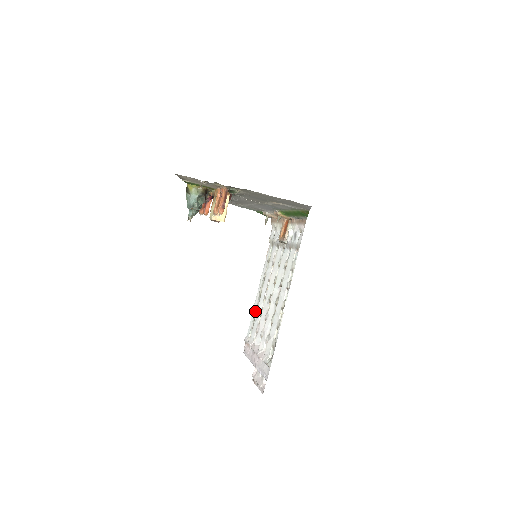
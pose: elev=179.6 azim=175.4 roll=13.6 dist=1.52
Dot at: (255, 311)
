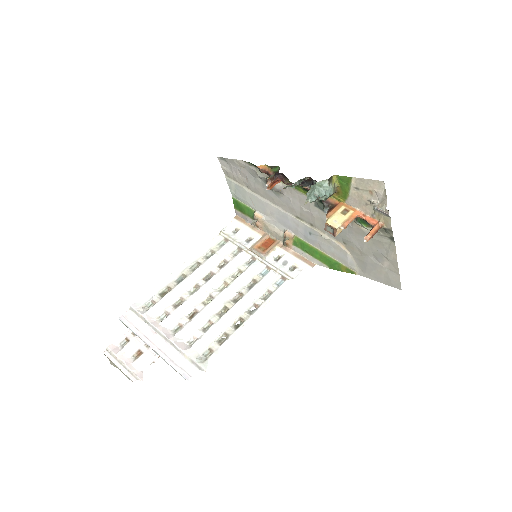
Dot at: (167, 286)
